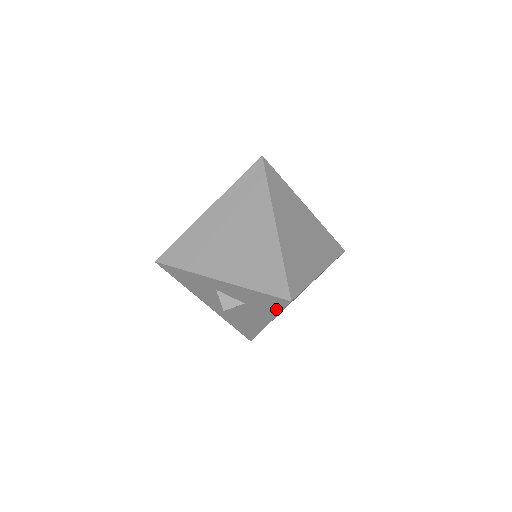
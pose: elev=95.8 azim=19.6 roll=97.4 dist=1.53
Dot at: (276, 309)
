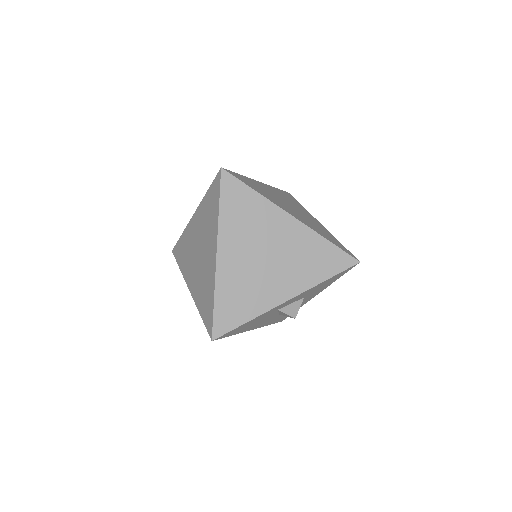
Dot at: (337, 278)
